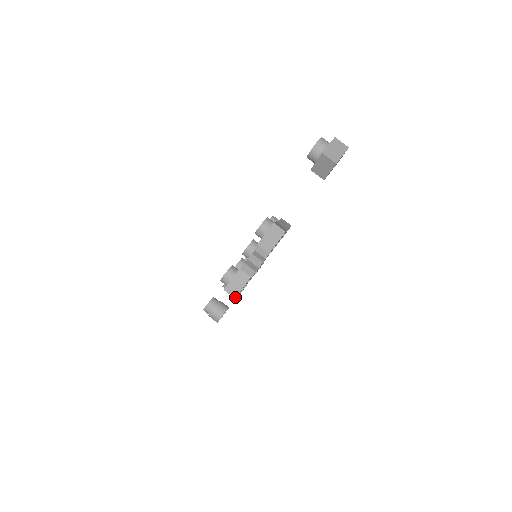
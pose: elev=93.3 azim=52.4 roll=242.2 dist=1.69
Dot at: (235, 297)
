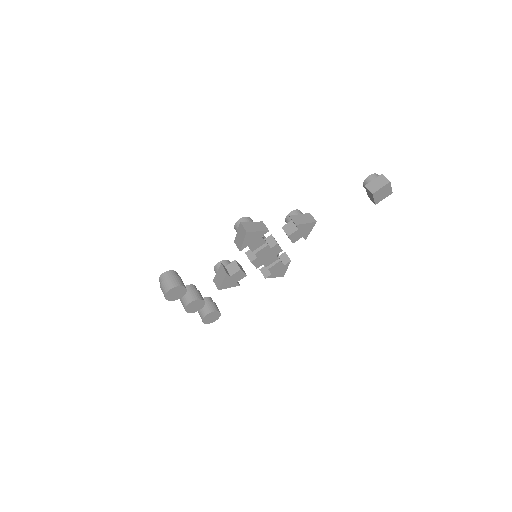
Dot at: (247, 231)
